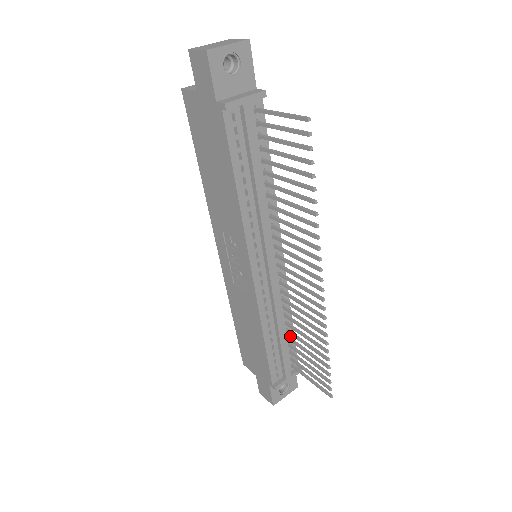
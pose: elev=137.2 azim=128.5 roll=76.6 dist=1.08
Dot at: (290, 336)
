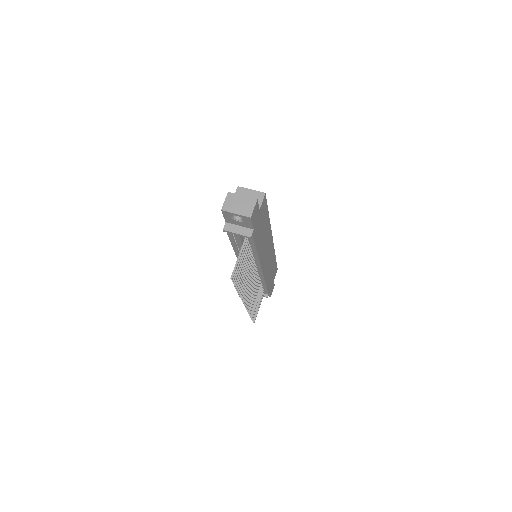
Dot at: (264, 287)
